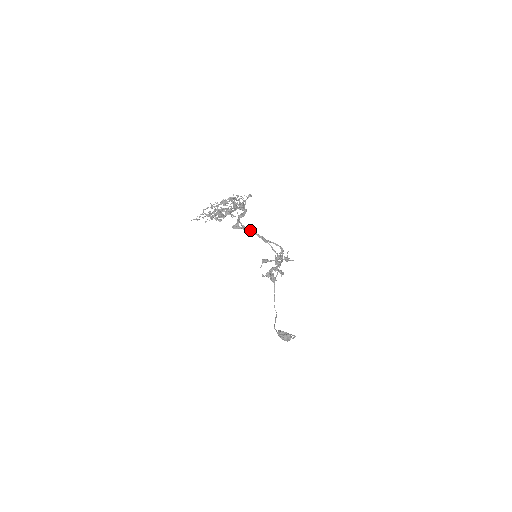
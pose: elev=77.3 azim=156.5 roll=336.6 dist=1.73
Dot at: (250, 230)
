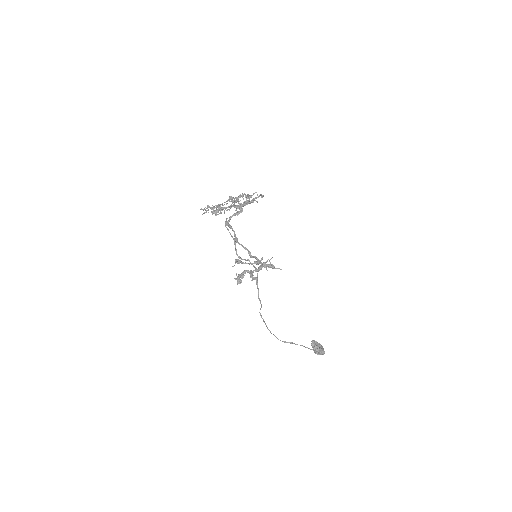
Dot at: (228, 229)
